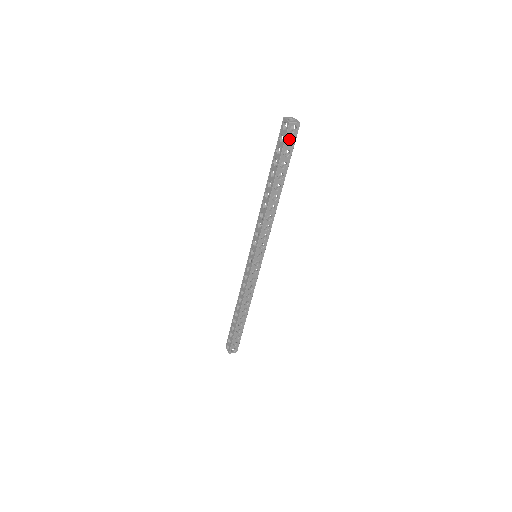
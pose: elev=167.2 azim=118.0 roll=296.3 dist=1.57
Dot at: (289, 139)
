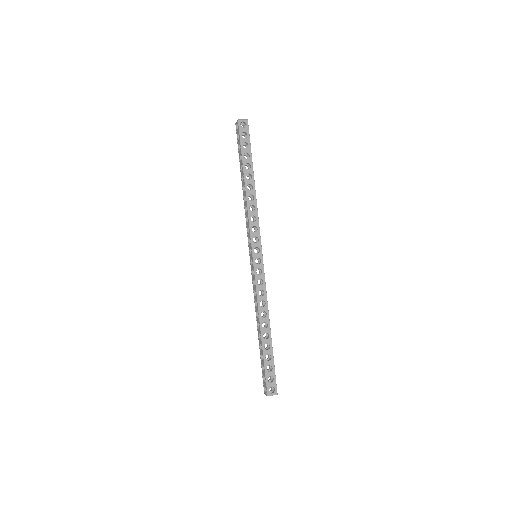
Dot at: occluded
